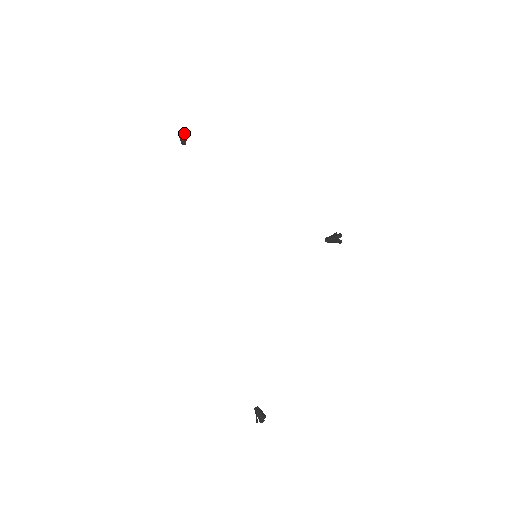
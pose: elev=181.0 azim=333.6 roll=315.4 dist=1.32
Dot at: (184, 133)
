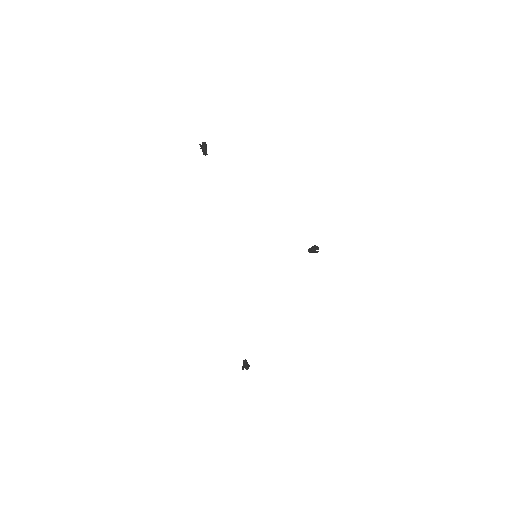
Dot at: (206, 144)
